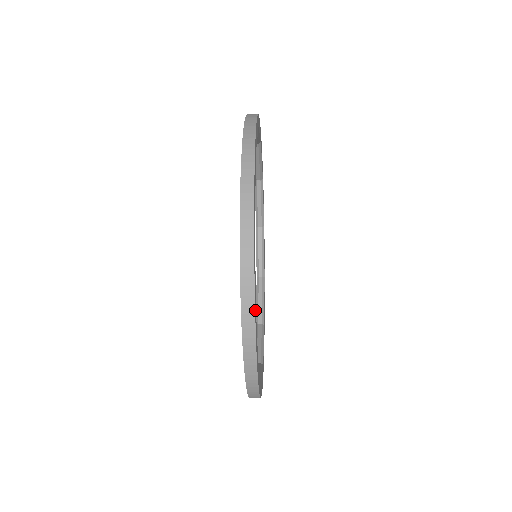
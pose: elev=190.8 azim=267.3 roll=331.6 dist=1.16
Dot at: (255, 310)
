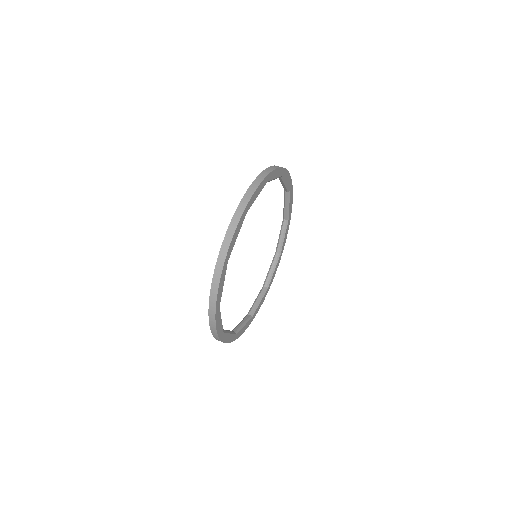
Dot at: (217, 309)
